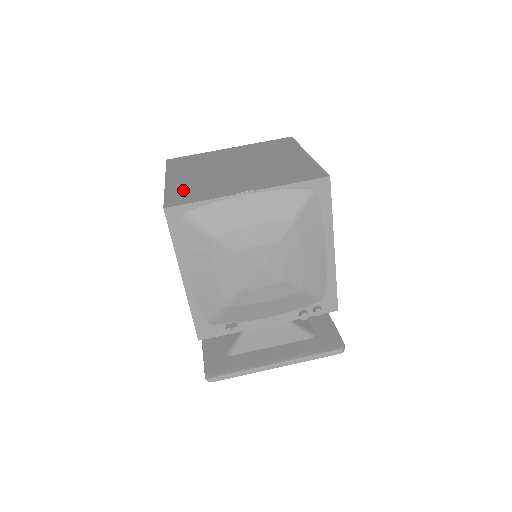
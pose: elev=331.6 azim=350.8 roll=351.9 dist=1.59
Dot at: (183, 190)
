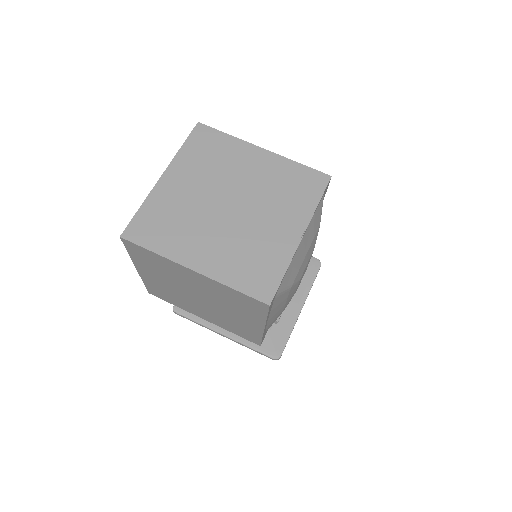
Dot at: (242, 272)
